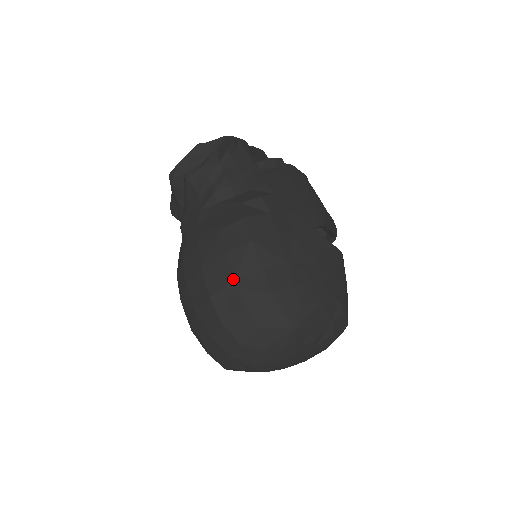
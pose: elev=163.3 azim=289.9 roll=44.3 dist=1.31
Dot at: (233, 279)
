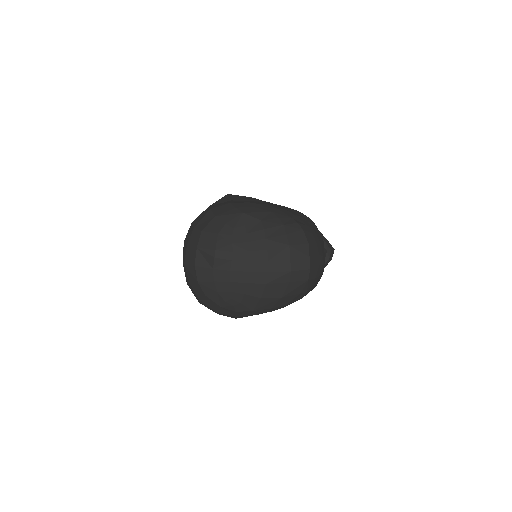
Dot at: (208, 207)
